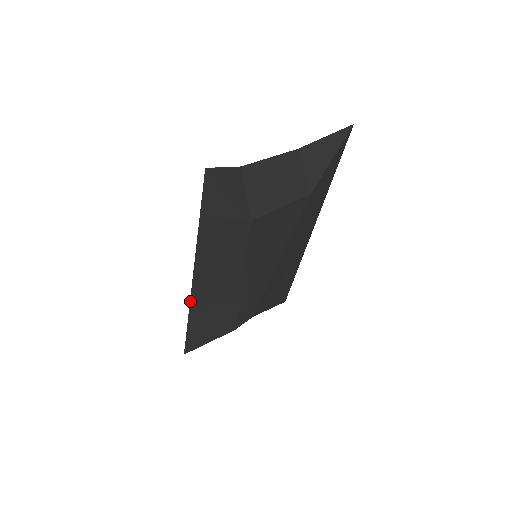
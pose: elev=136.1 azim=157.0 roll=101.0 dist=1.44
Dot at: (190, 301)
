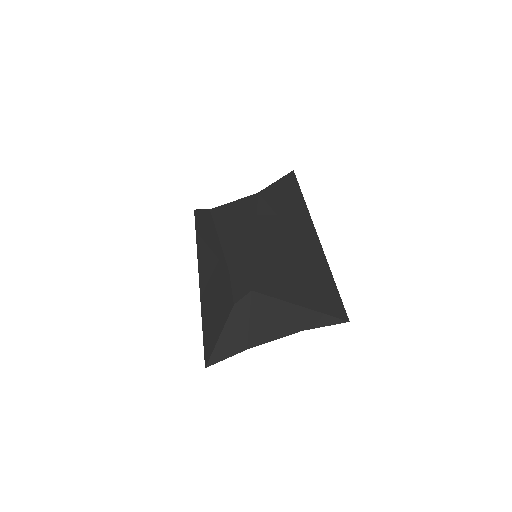
Dot at: (200, 292)
